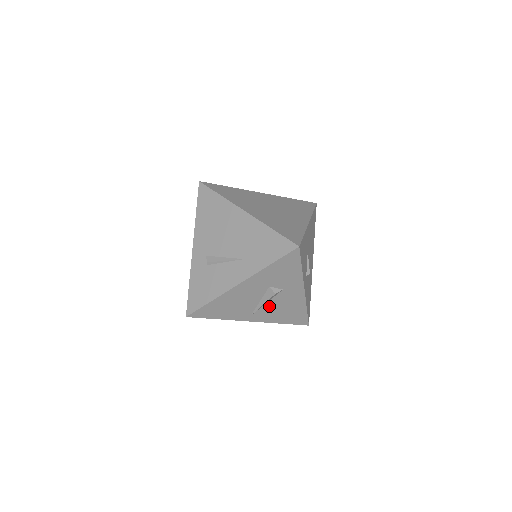
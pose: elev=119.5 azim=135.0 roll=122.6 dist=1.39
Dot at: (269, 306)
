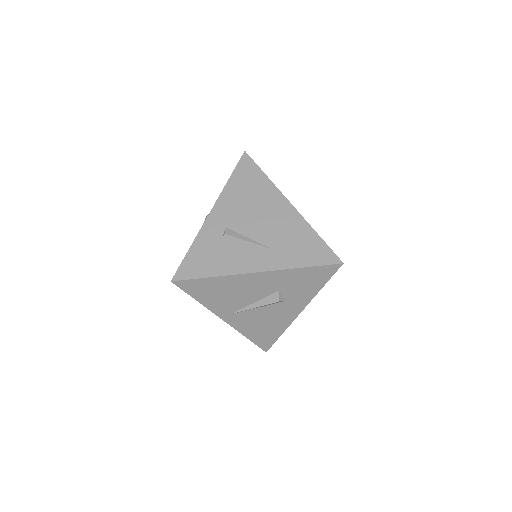
Dot at: (256, 312)
